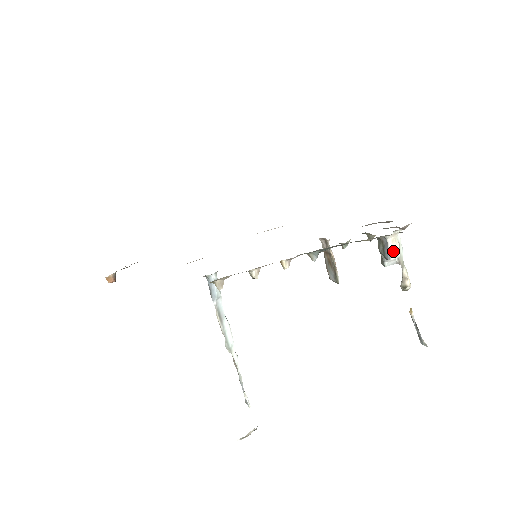
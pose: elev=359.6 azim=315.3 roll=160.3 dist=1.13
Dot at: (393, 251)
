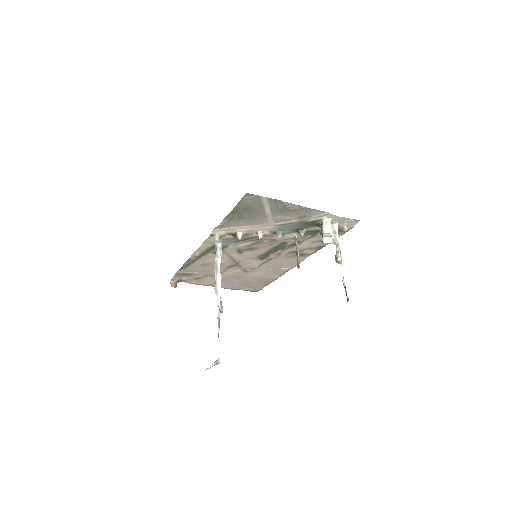
Dot at: (326, 228)
